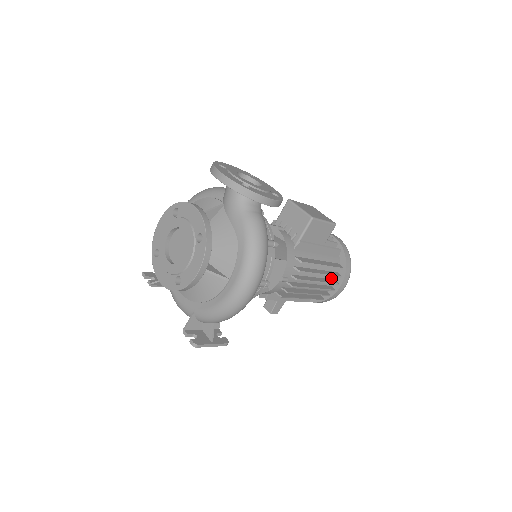
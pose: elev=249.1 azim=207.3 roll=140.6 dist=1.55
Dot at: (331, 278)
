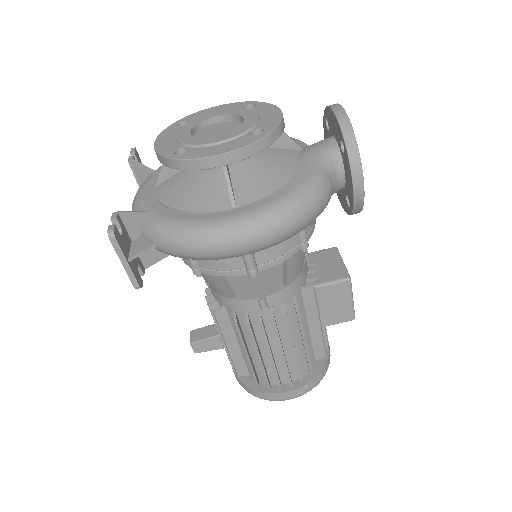
Dot at: (291, 371)
